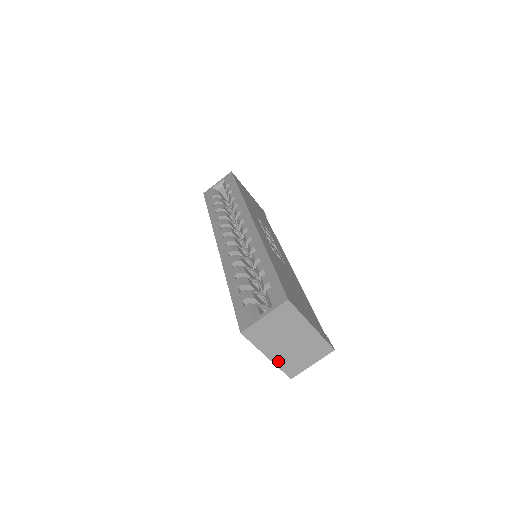
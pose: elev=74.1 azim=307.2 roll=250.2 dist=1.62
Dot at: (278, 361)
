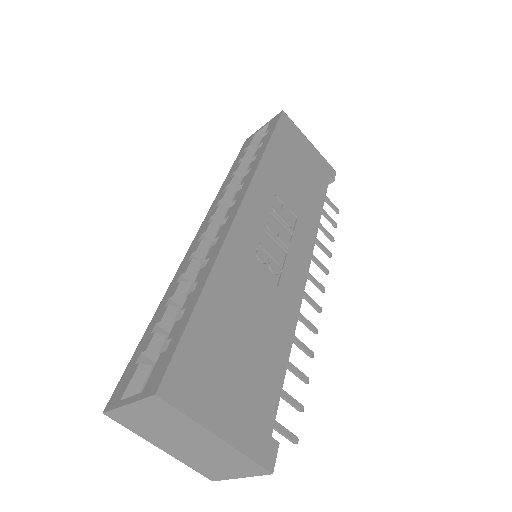
Dot at: (181, 458)
